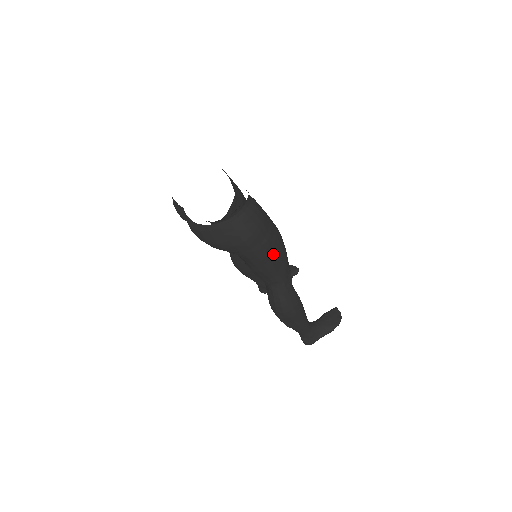
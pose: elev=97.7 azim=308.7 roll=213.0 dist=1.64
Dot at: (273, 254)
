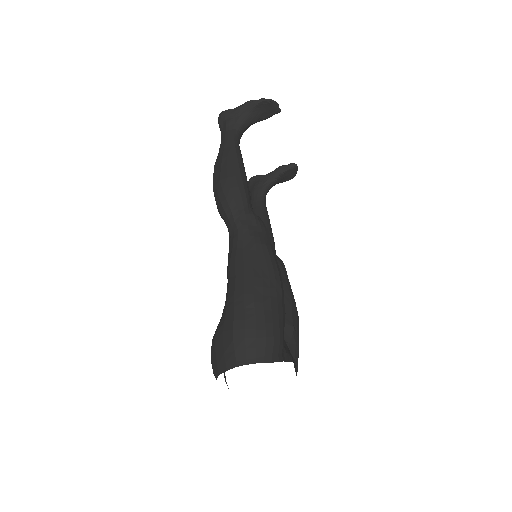
Dot at: occluded
